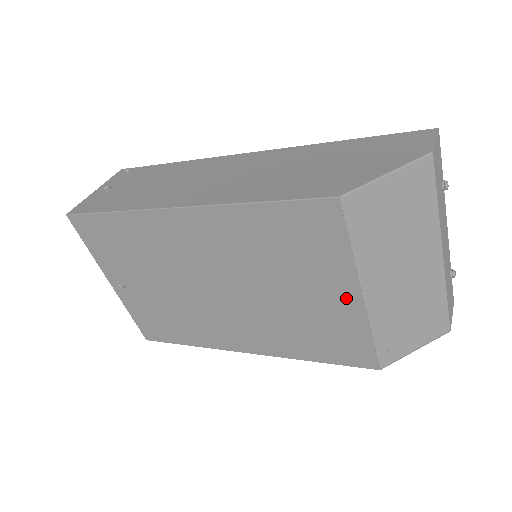
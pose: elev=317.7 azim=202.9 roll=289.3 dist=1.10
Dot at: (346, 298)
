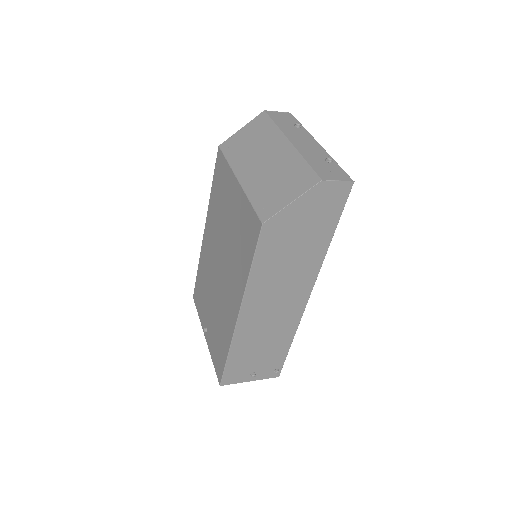
Dot at: (236, 192)
